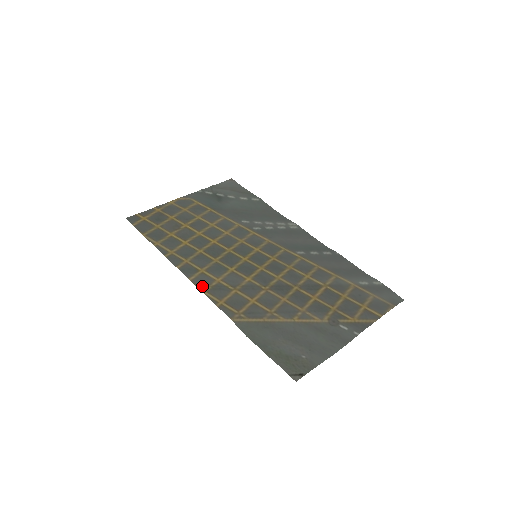
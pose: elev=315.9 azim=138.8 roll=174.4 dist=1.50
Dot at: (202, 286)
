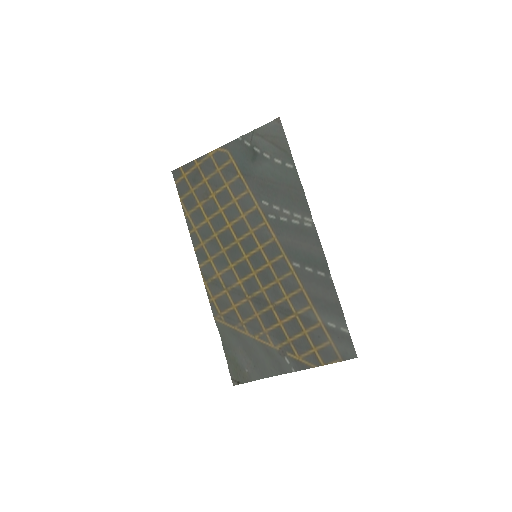
Dot at: (205, 277)
